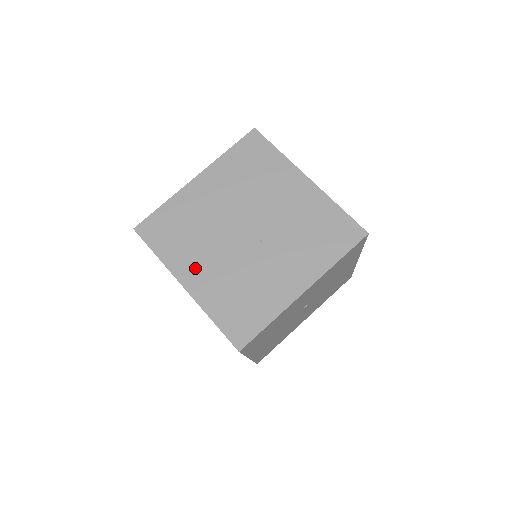
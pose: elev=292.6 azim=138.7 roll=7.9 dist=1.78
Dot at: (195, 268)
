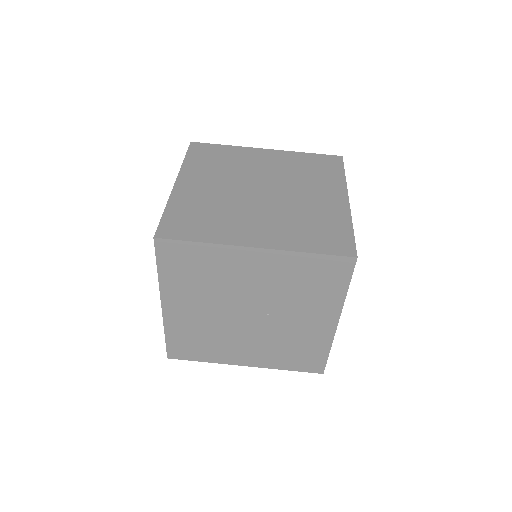
Dot at: (240, 354)
